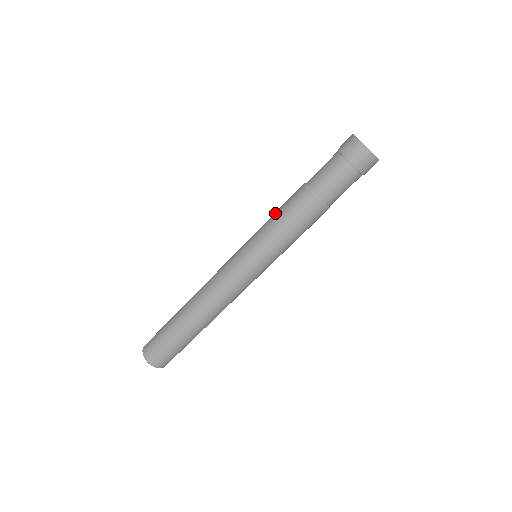
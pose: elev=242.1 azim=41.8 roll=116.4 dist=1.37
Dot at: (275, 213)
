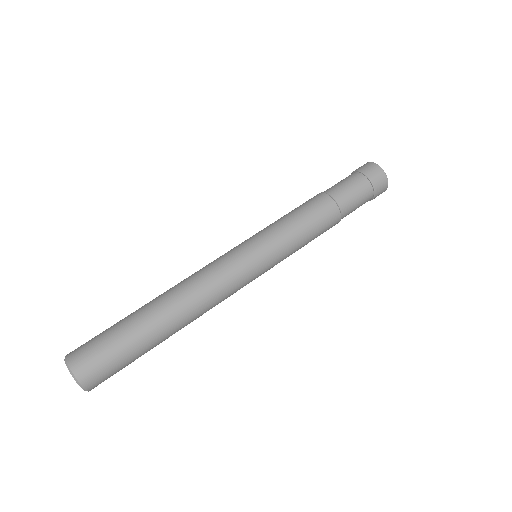
Dot at: (291, 213)
